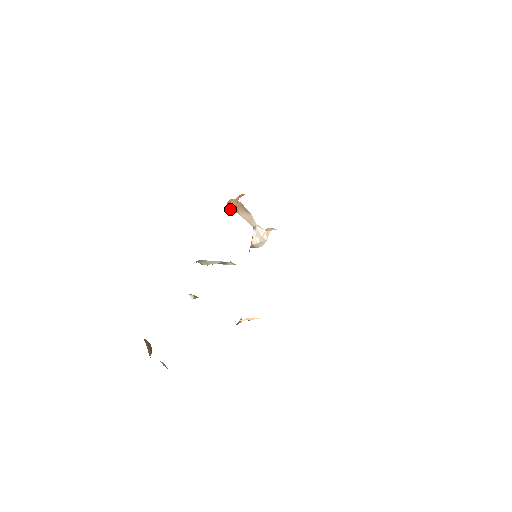
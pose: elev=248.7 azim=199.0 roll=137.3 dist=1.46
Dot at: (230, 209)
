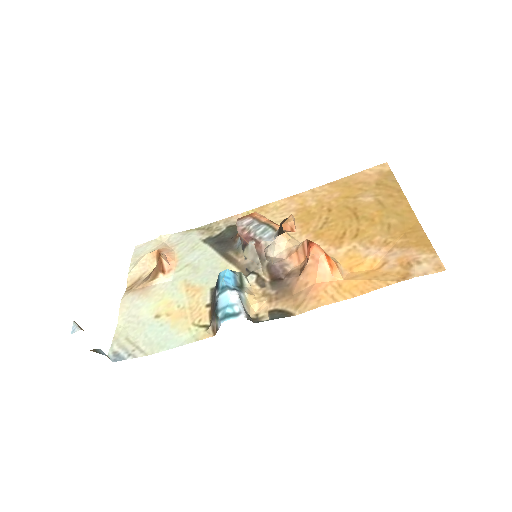
Dot at: (285, 230)
